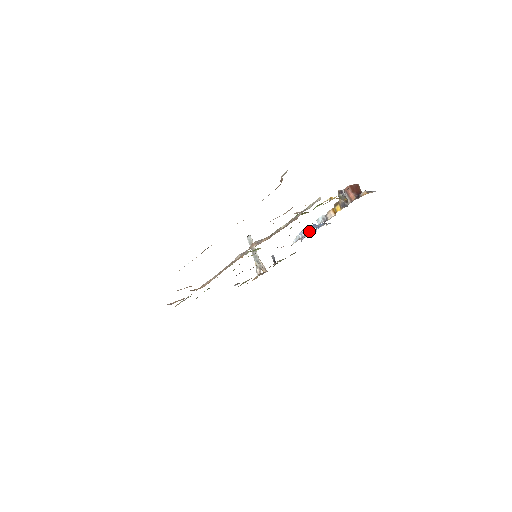
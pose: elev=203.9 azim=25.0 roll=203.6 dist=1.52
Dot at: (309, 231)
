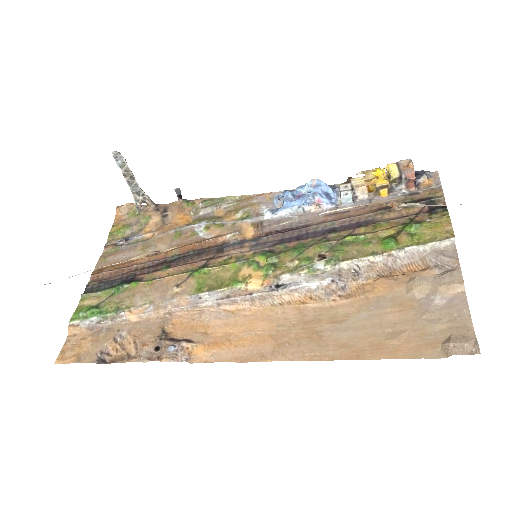
Dot at: (324, 209)
